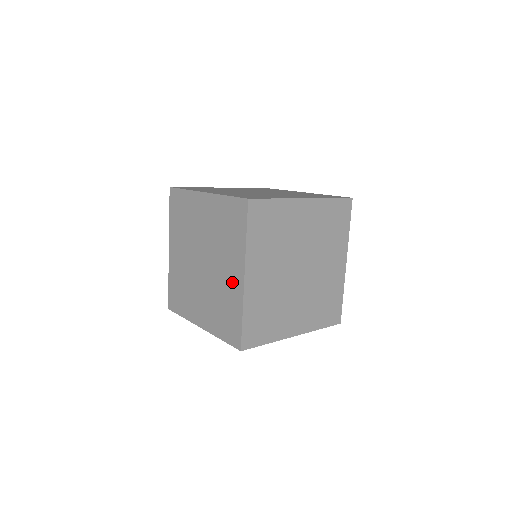
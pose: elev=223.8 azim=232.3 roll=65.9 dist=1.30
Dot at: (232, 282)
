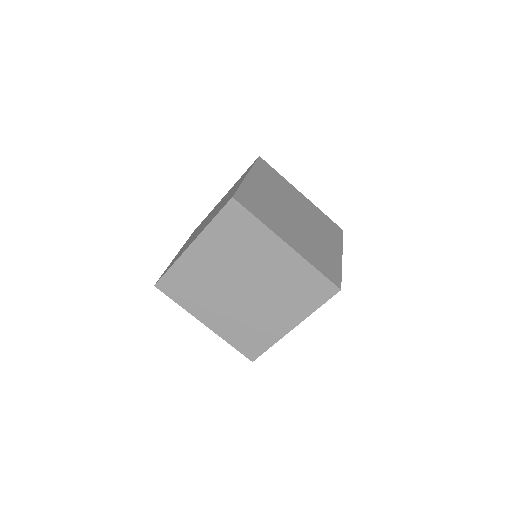
Dot at: (276, 323)
